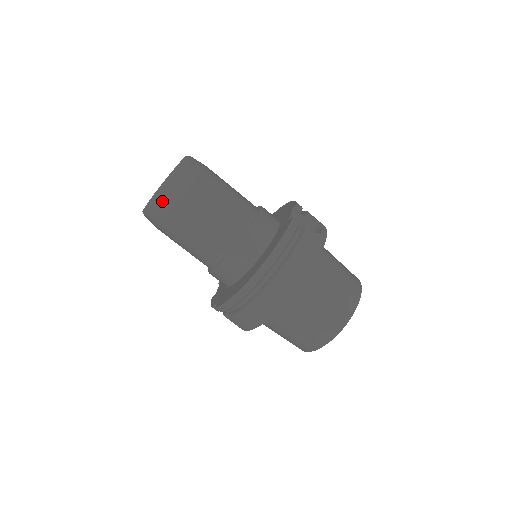
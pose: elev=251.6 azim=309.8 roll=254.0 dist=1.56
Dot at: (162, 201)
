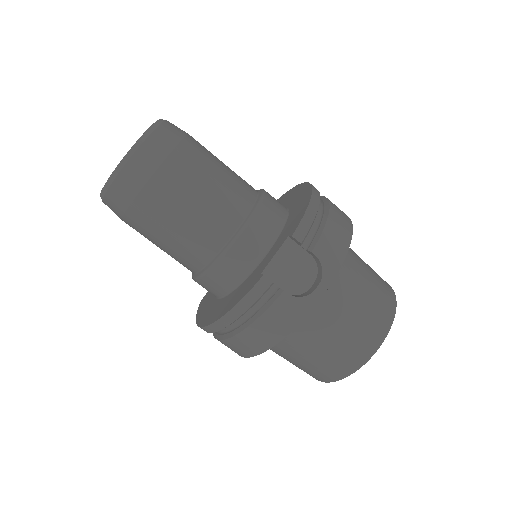
Dot at: (109, 207)
